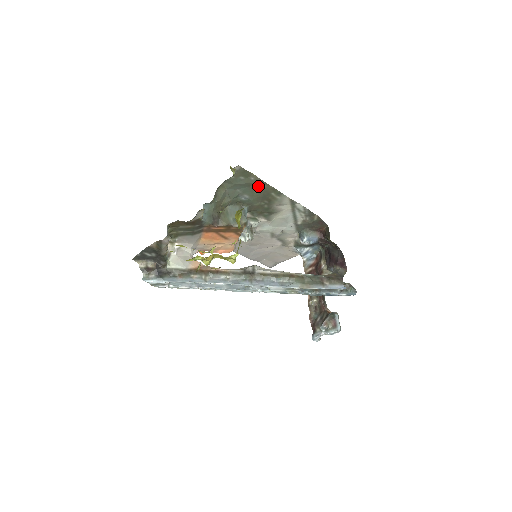
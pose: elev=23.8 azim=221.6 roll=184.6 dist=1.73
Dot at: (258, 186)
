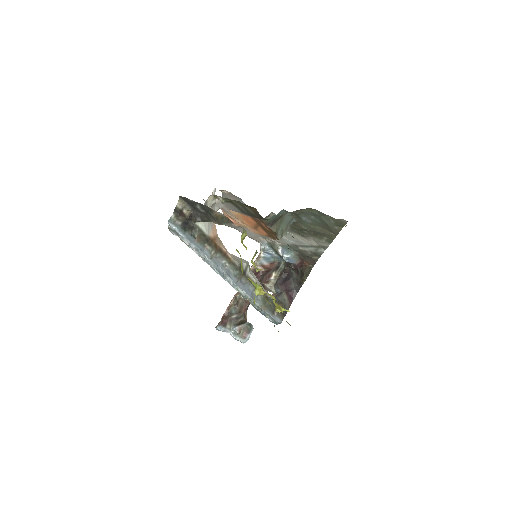
Dot at: (329, 229)
